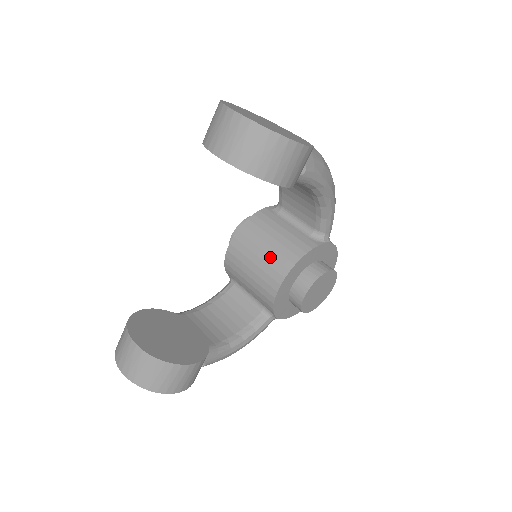
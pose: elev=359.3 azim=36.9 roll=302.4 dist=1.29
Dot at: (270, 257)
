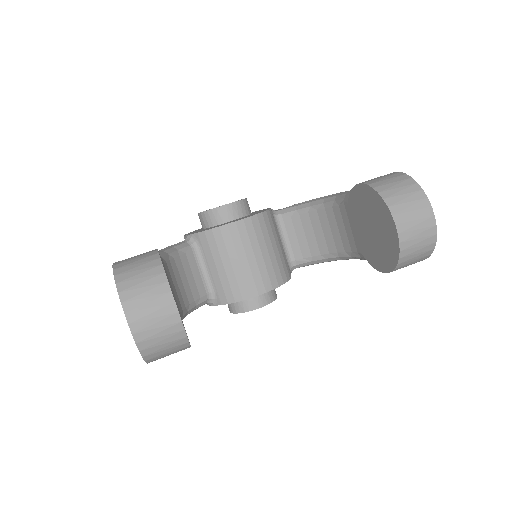
Dot at: (265, 265)
